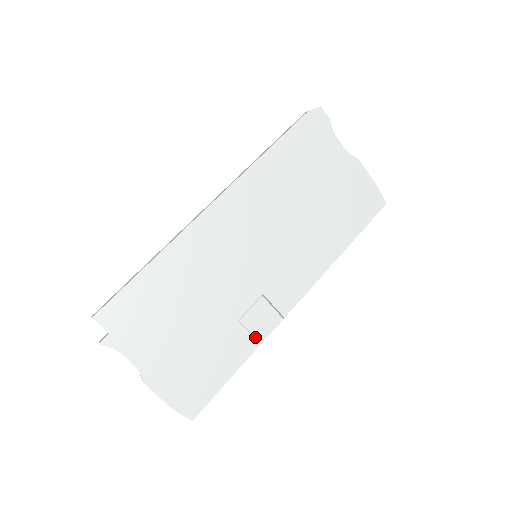
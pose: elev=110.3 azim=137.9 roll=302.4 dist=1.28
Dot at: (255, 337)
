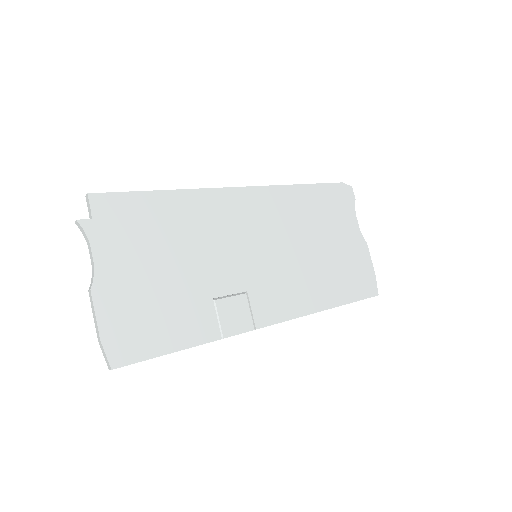
Dot at: (221, 327)
